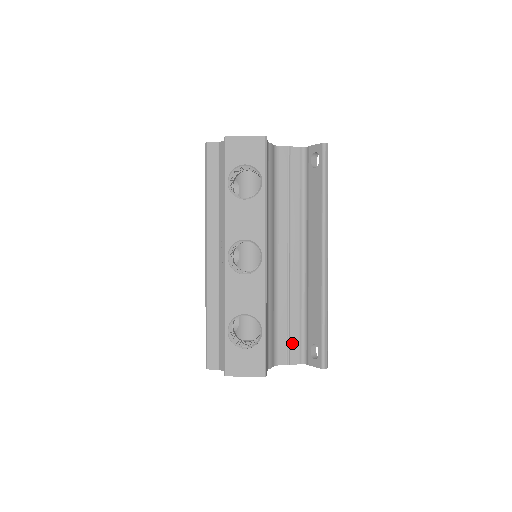
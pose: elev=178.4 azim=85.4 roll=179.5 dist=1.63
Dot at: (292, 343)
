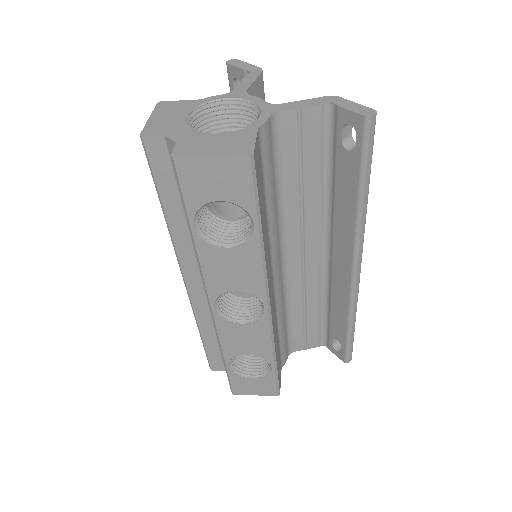
Dot at: (310, 333)
